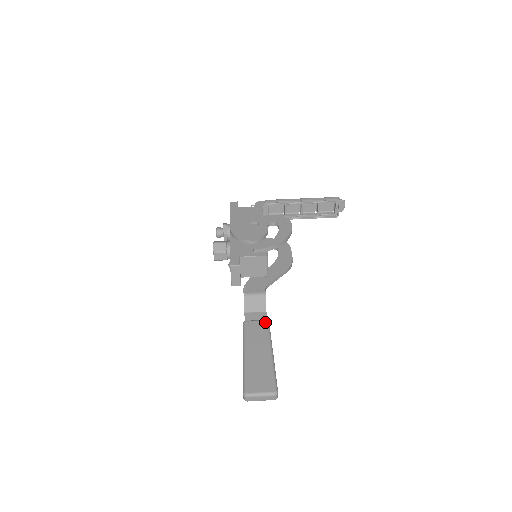
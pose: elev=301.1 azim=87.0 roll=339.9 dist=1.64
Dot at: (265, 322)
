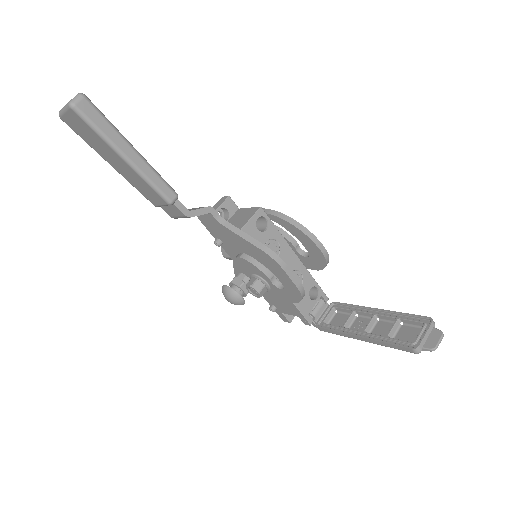
Dot at: (174, 191)
